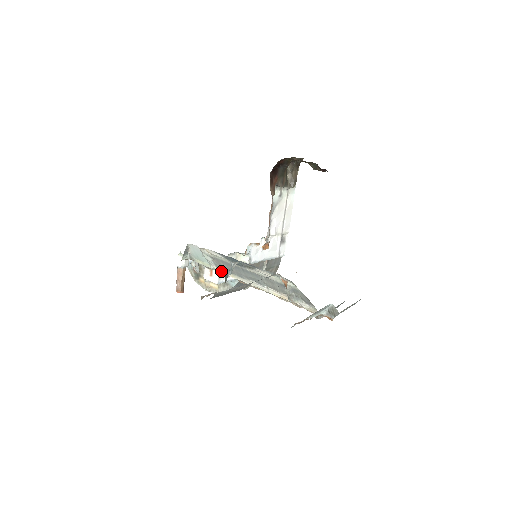
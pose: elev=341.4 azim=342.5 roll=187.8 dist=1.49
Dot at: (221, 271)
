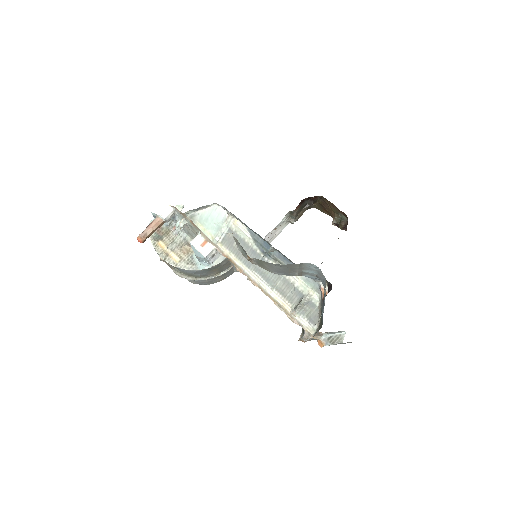
Dot at: (224, 248)
